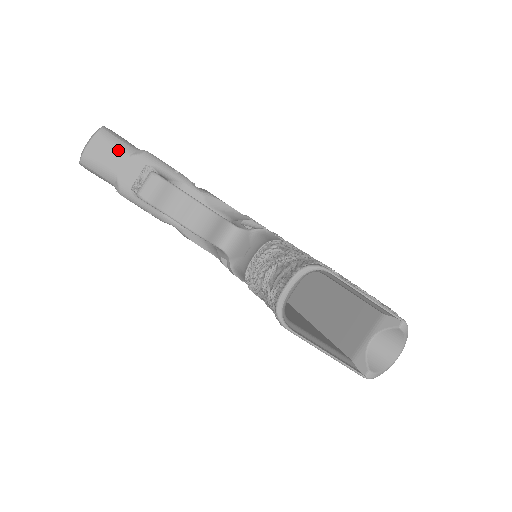
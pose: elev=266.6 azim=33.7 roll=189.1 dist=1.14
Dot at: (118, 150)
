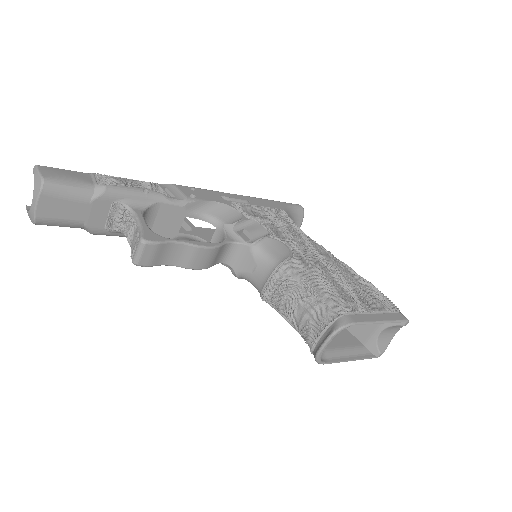
Dot at: (74, 200)
